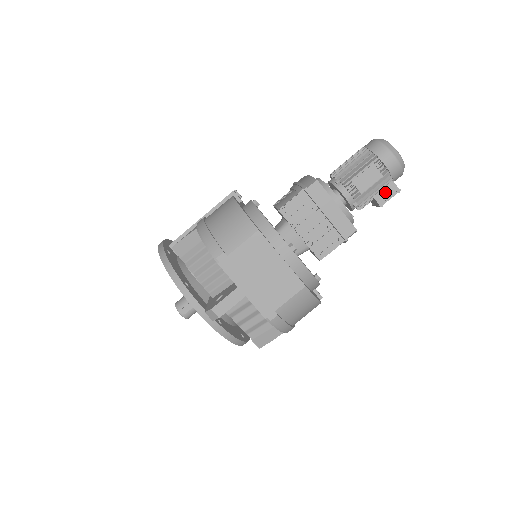
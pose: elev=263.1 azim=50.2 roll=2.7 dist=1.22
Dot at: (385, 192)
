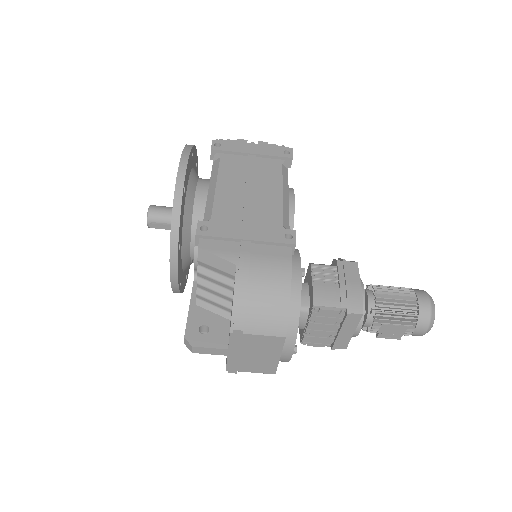
Dot at: (391, 334)
